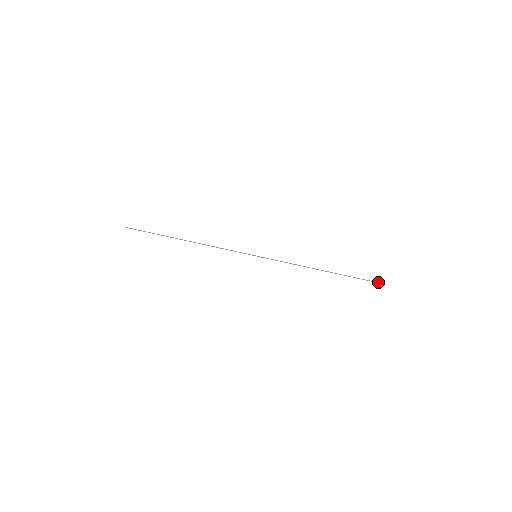
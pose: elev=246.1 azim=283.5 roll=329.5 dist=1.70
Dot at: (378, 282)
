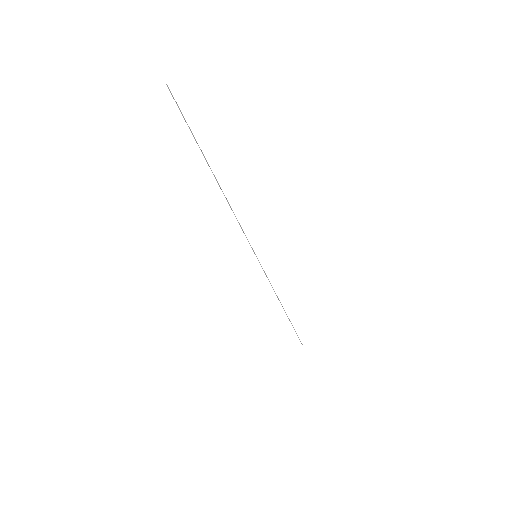
Dot at: occluded
